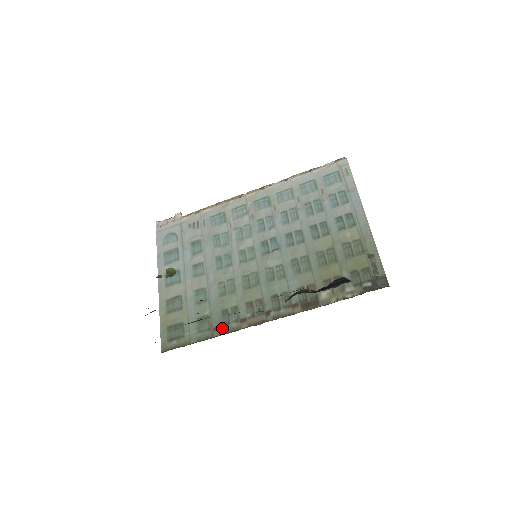
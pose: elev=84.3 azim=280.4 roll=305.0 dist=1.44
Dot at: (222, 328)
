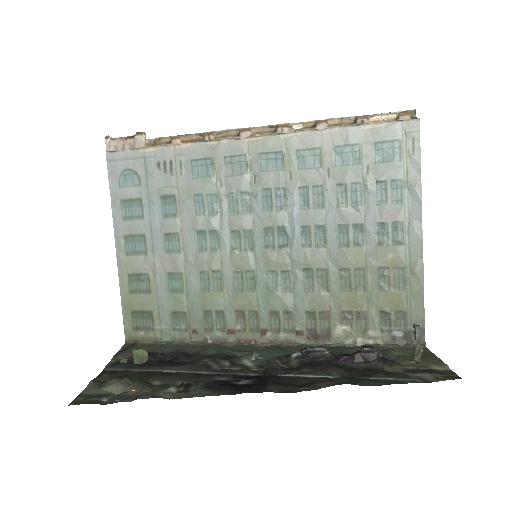
Dot at: (203, 334)
